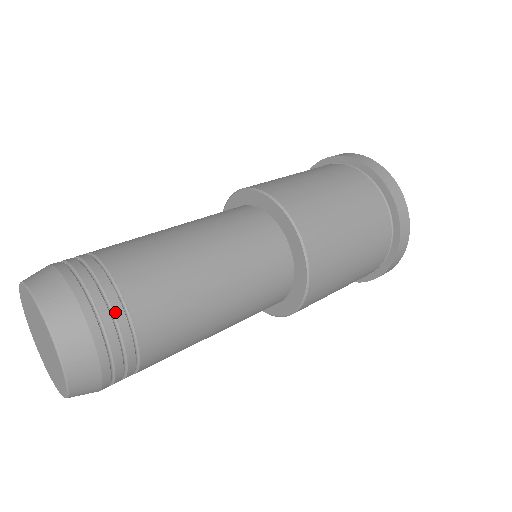
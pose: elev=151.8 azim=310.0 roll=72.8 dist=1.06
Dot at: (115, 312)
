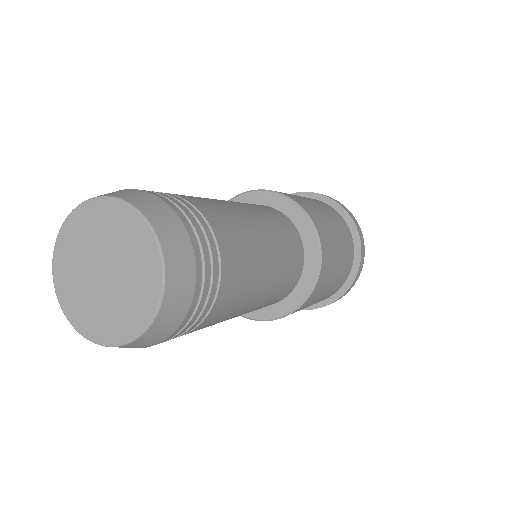
Dot at: occluded
